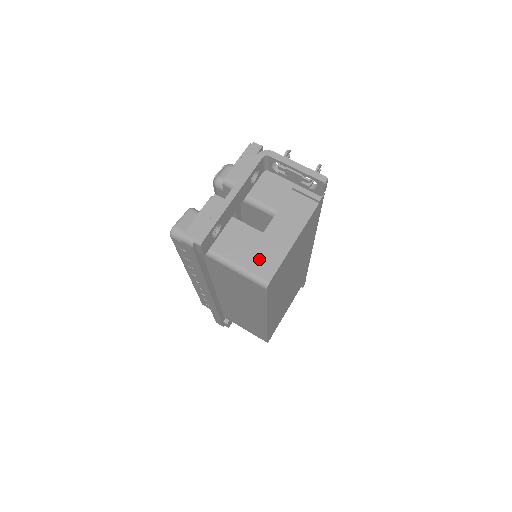
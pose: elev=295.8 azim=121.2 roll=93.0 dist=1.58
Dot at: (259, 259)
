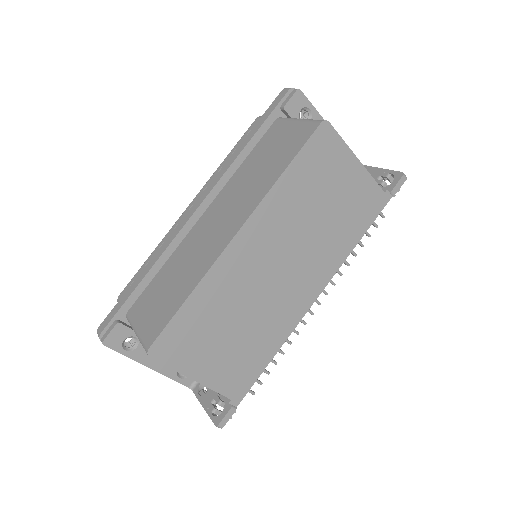
Dot at: occluded
